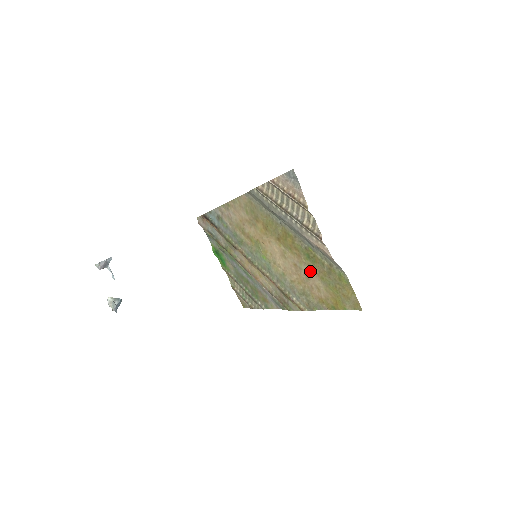
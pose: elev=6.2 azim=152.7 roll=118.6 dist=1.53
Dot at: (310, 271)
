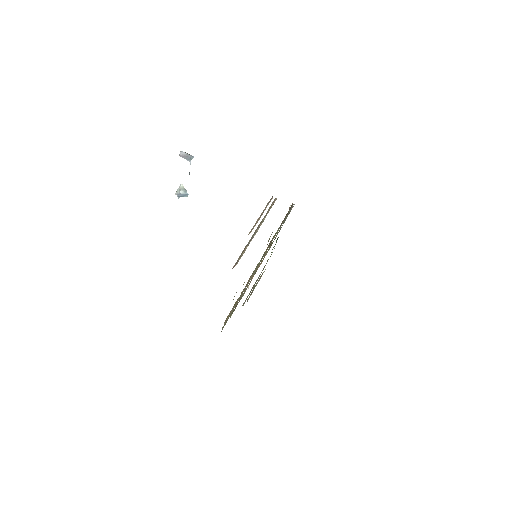
Dot at: occluded
